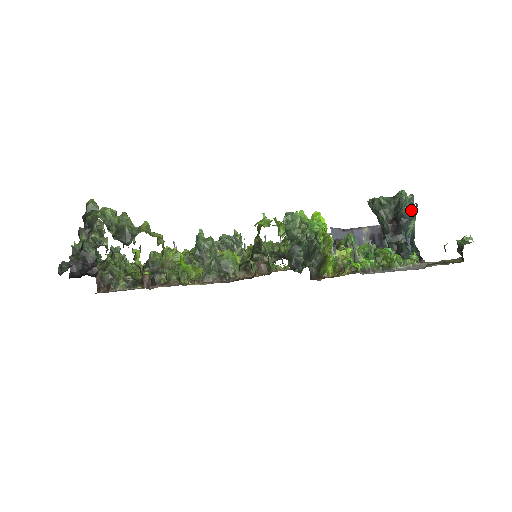
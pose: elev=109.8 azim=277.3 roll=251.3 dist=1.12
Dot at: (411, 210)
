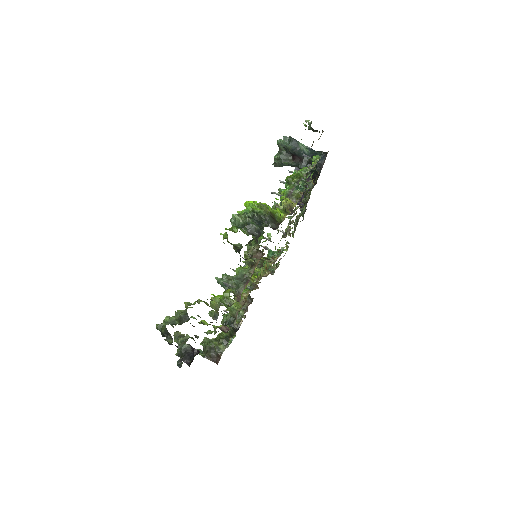
Dot at: (292, 142)
